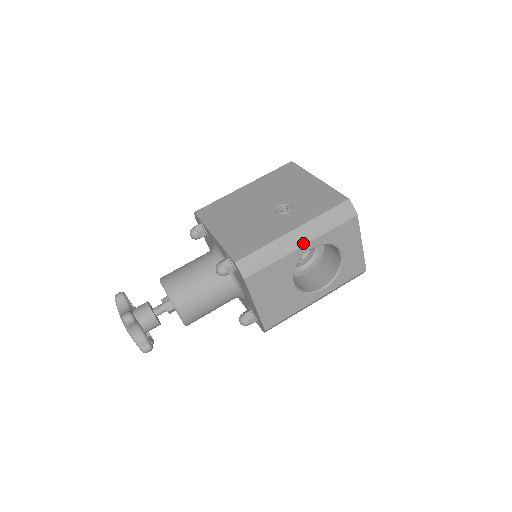
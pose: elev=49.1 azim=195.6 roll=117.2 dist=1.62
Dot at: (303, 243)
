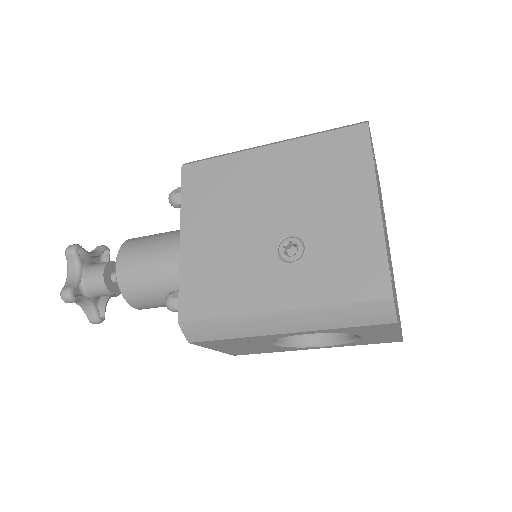
Dot at: (287, 330)
